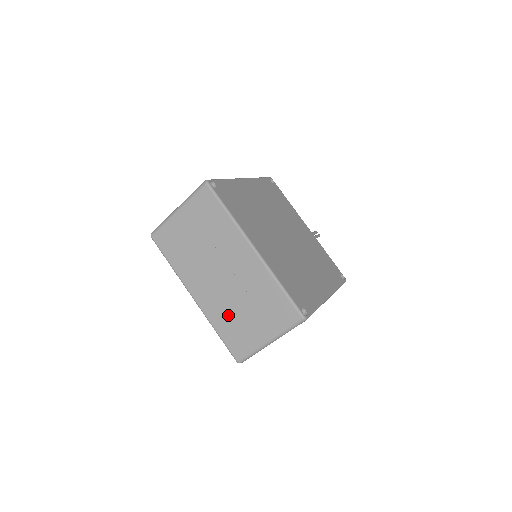
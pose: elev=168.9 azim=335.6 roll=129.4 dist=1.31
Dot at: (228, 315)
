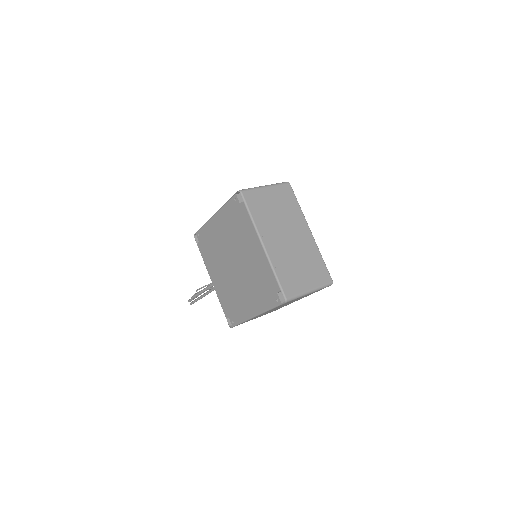
Dot at: (287, 264)
